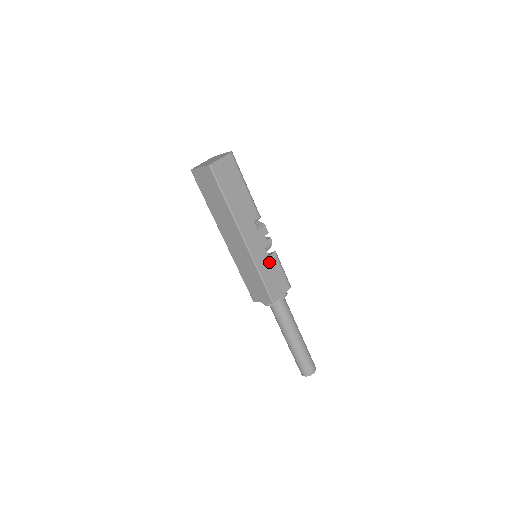
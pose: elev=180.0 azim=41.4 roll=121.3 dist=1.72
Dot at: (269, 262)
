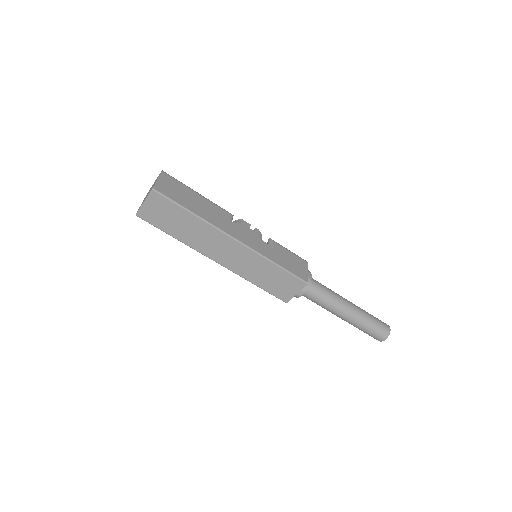
Dot at: (273, 249)
